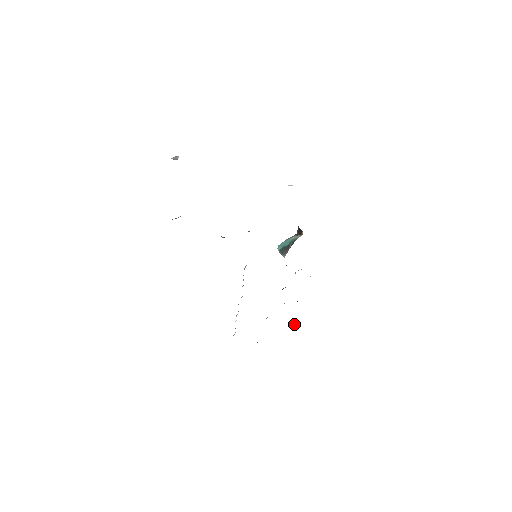
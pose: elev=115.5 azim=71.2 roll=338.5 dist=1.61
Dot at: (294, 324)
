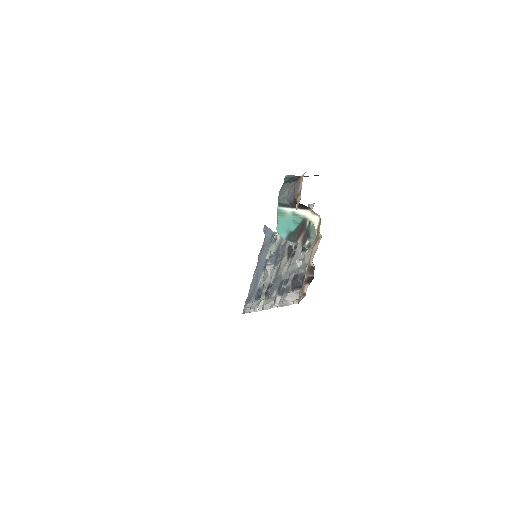
Dot at: (264, 229)
